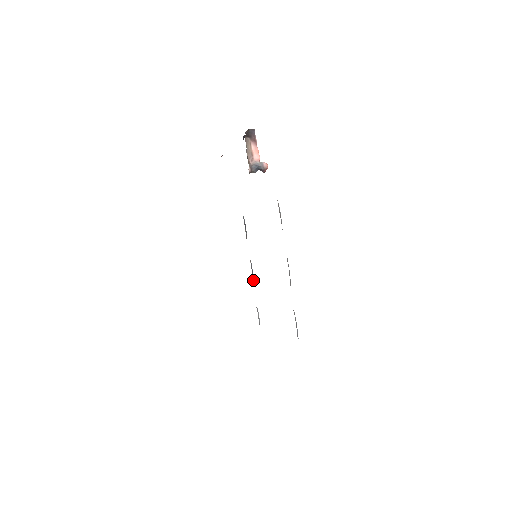
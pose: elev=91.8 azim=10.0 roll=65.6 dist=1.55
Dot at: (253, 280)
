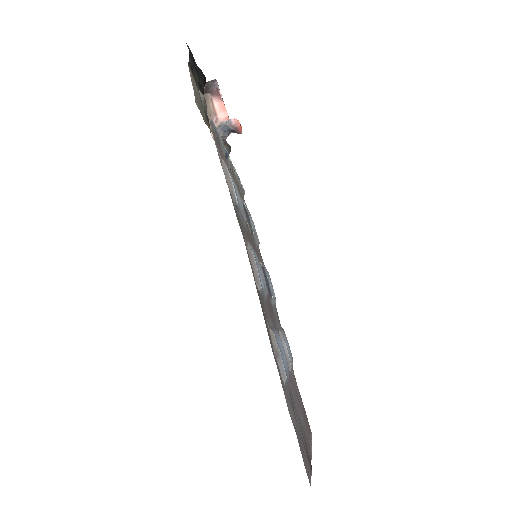
Dot at: (269, 293)
